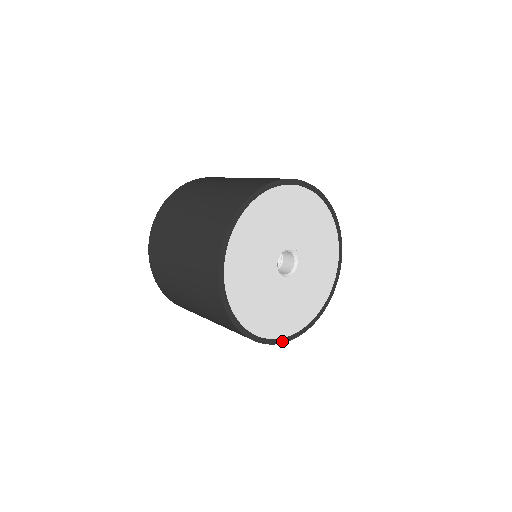
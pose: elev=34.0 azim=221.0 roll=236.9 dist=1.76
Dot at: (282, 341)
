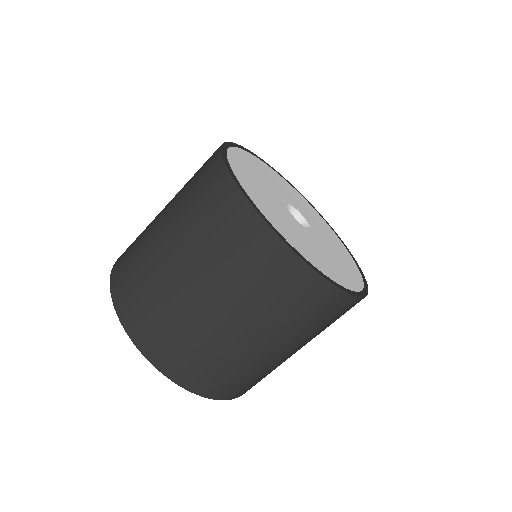
Dot at: (330, 281)
